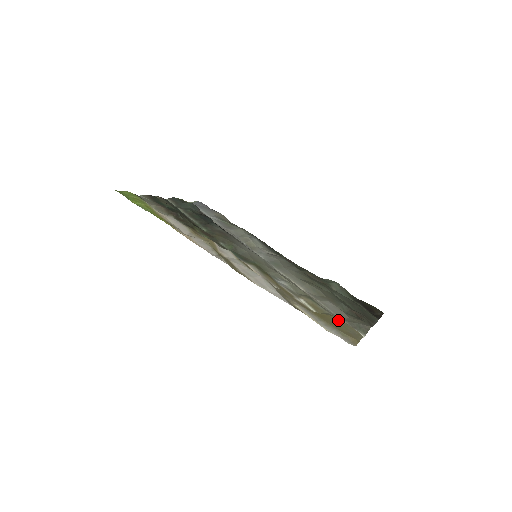
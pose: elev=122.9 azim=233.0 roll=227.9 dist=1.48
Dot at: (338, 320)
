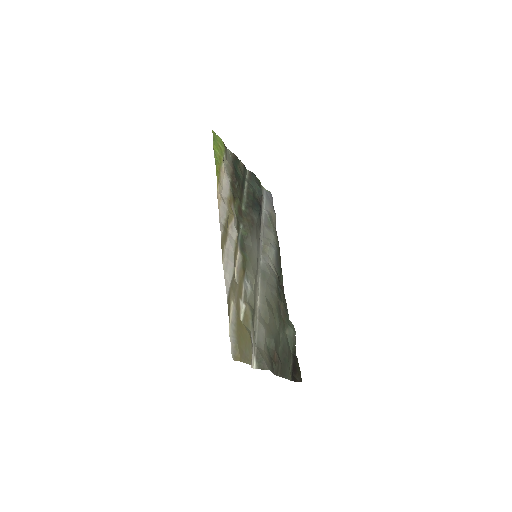
Dot at: (249, 339)
